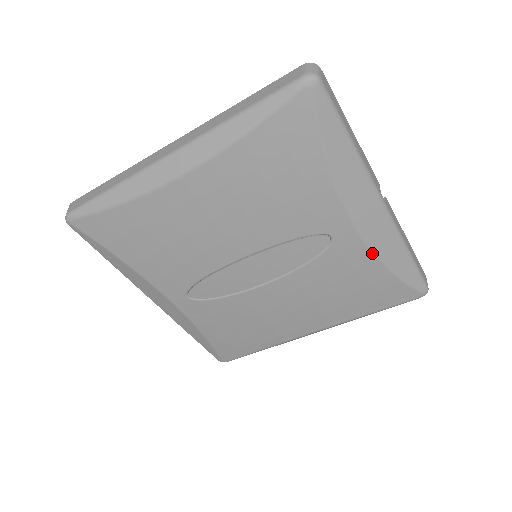
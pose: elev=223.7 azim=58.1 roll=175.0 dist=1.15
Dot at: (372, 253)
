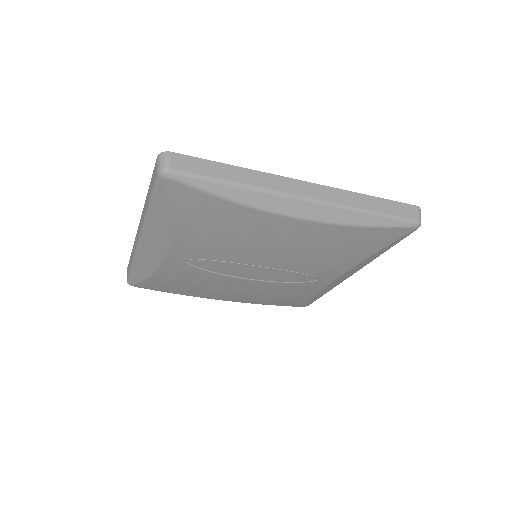
Dot at: (321, 291)
